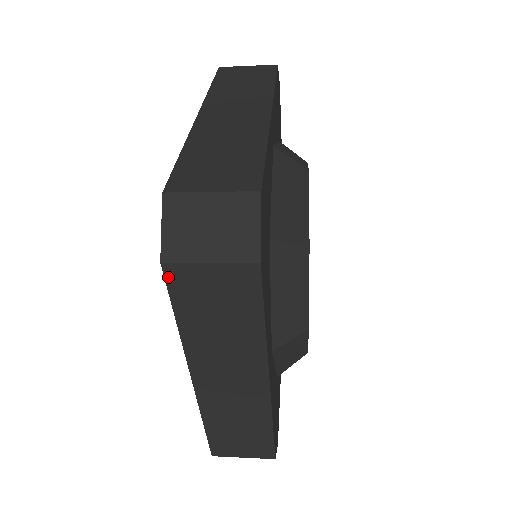
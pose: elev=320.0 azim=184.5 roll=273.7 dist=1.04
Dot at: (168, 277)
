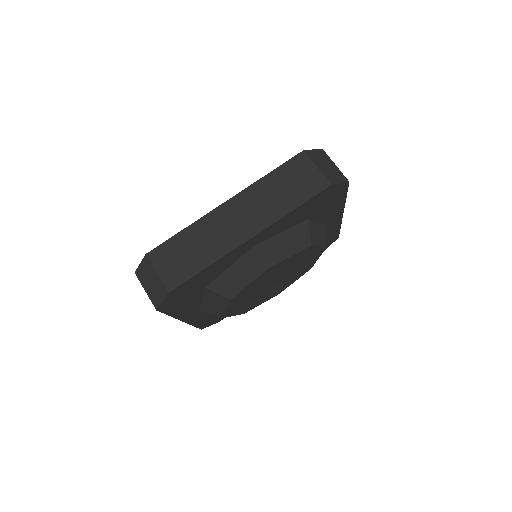
Dot at: occluded
